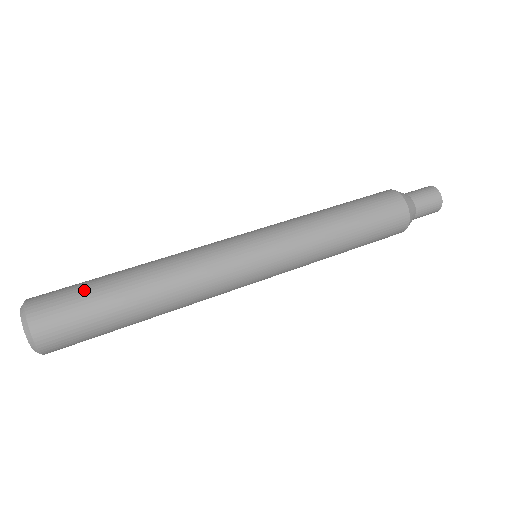
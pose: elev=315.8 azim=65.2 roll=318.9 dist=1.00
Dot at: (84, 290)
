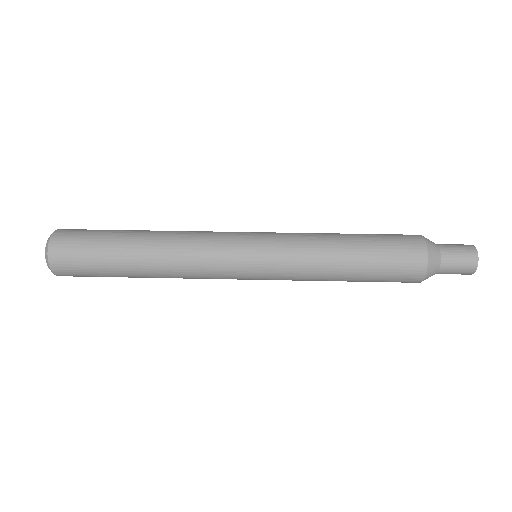
Dot at: (96, 239)
